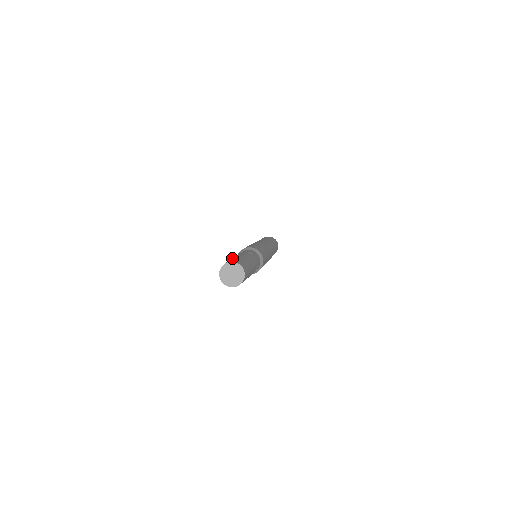
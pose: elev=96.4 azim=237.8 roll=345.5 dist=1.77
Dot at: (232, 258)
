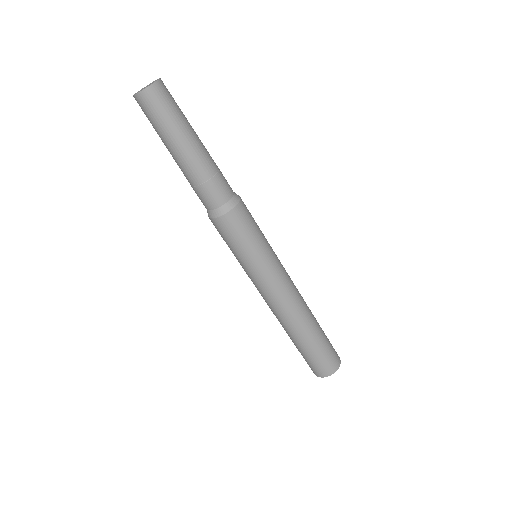
Dot at: occluded
